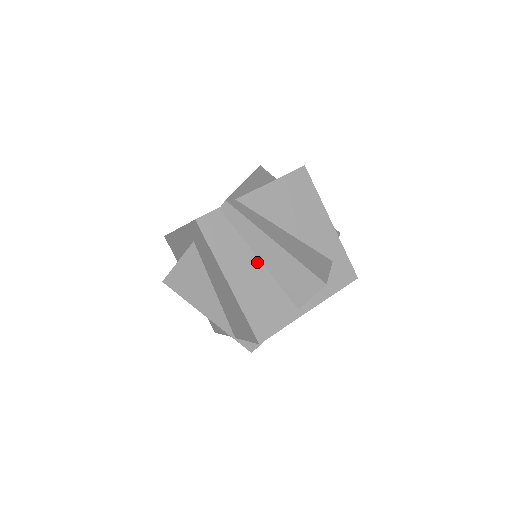
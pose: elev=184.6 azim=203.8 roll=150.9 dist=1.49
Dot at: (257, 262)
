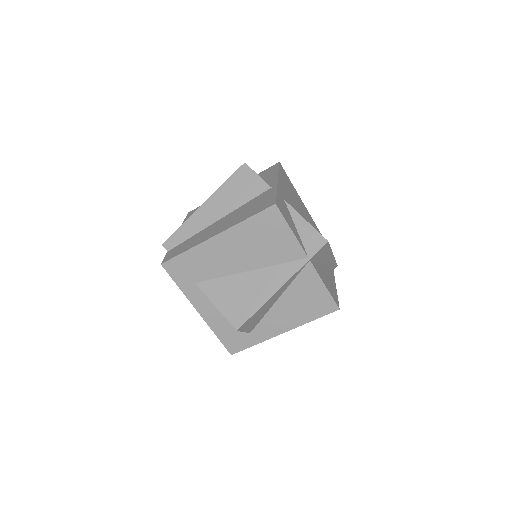
Dot at: (218, 222)
